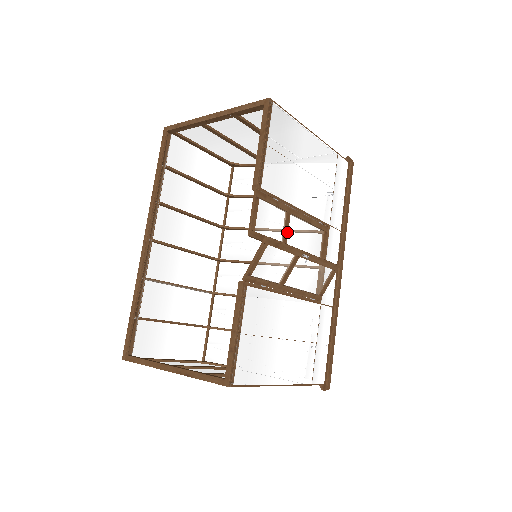
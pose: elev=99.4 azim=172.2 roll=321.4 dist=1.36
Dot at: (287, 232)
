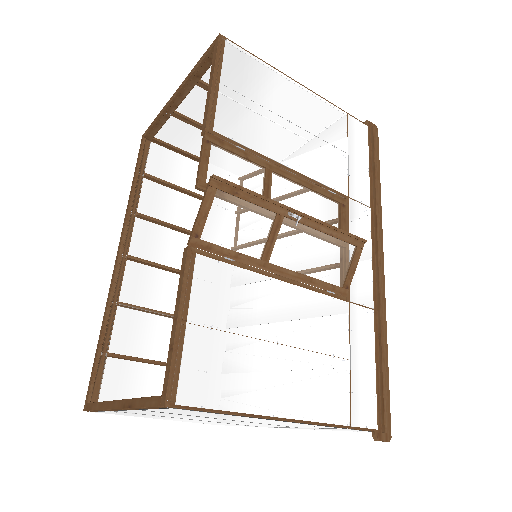
Dot at: (269, 193)
